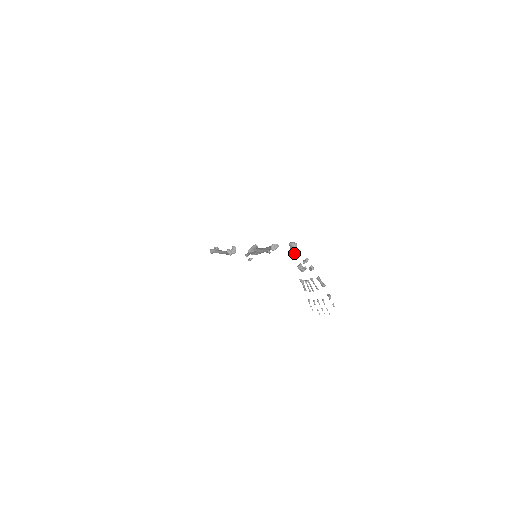
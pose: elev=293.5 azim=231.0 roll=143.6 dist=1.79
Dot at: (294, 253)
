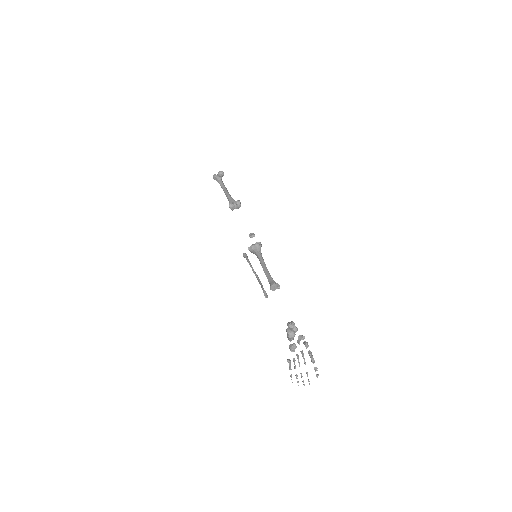
Dot at: (289, 339)
